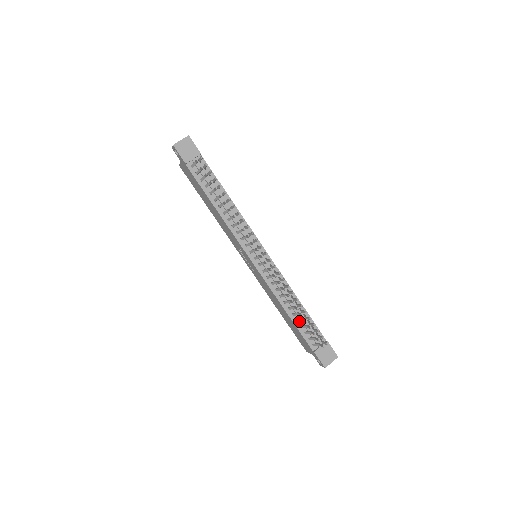
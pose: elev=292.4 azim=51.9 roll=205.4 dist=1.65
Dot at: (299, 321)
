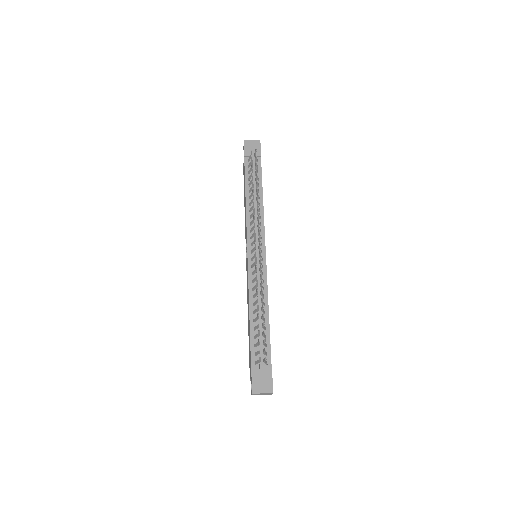
Dot at: (255, 328)
